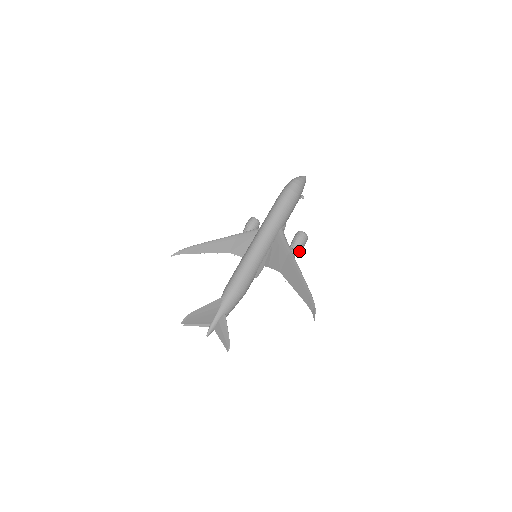
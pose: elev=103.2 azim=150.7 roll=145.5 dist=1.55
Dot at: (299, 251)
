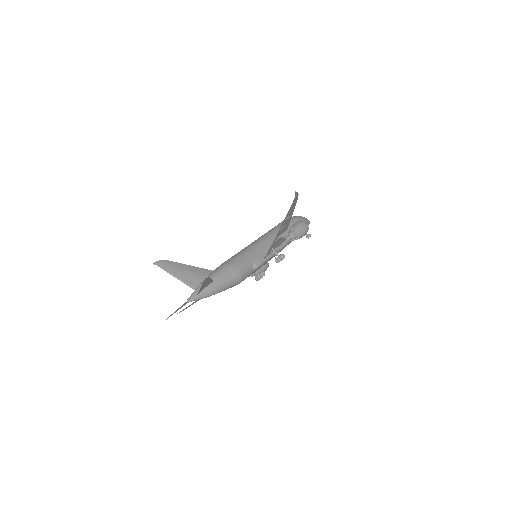
Dot at: (298, 231)
